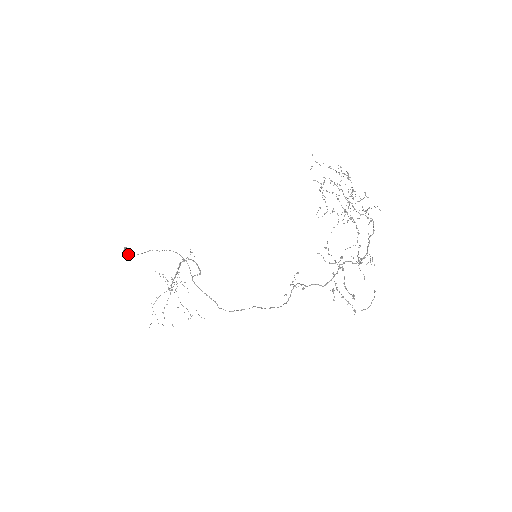
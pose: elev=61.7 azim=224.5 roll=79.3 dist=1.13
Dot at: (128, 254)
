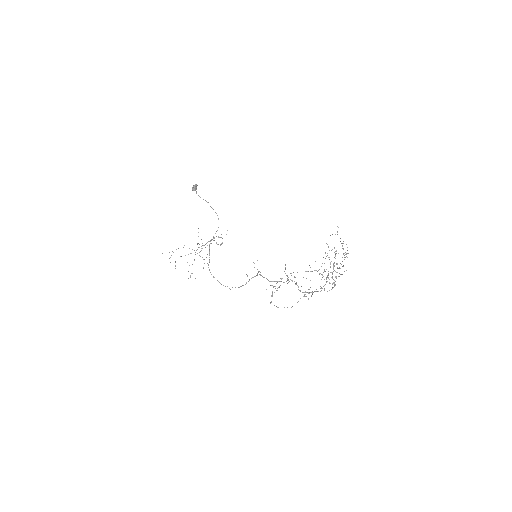
Dot at: (195, 189)
